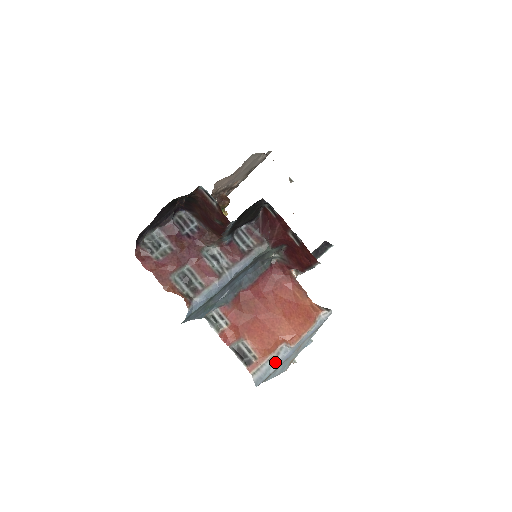
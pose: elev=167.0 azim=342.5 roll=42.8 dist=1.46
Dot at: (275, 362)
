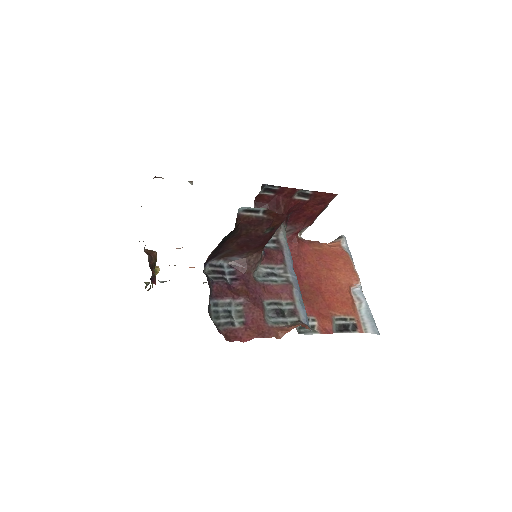
Dot at: (365, 306)
